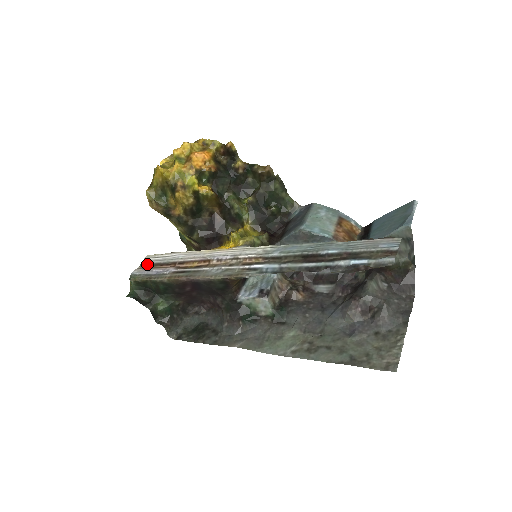
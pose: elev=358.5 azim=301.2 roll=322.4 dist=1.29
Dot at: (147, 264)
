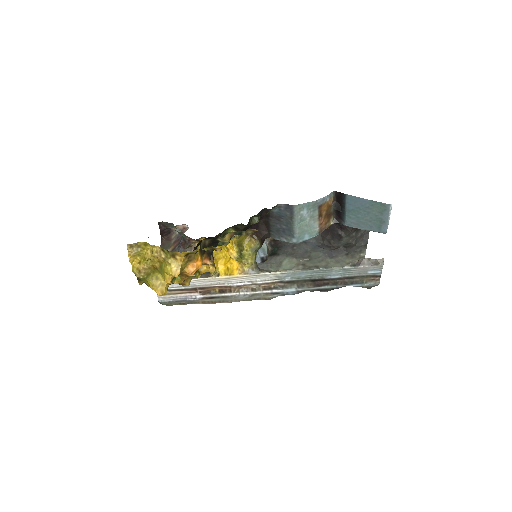
Dot at: occluded
